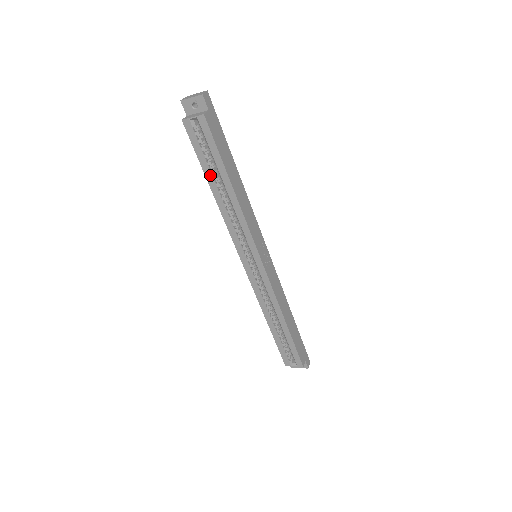
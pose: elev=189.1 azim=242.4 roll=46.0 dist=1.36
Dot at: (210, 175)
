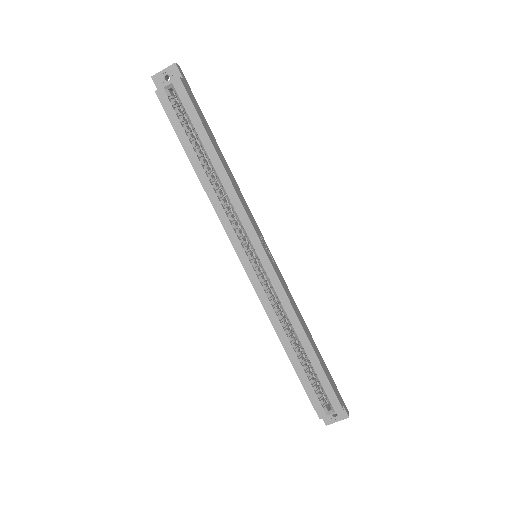
Dot at: (192, 151)
